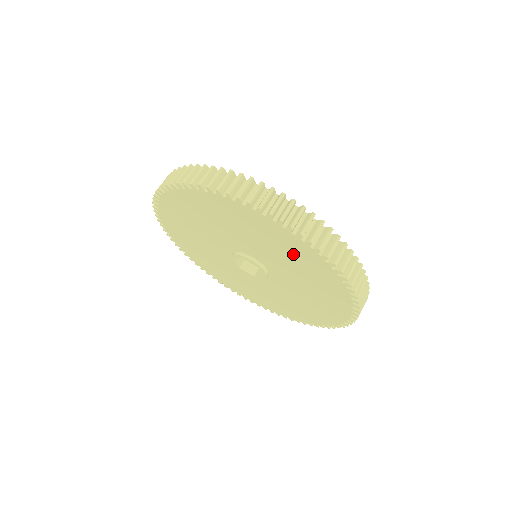
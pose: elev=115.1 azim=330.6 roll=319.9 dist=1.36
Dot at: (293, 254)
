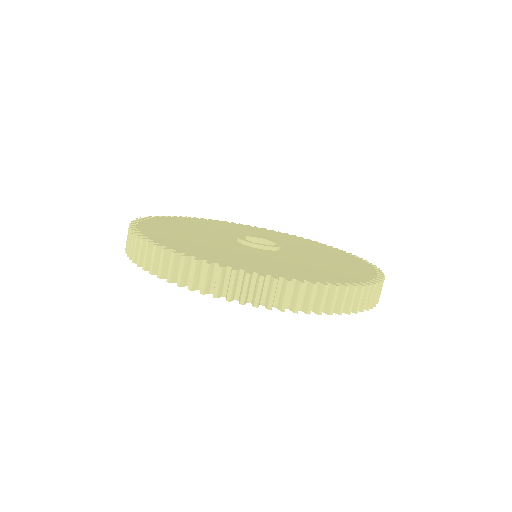
Dot at: occluded
